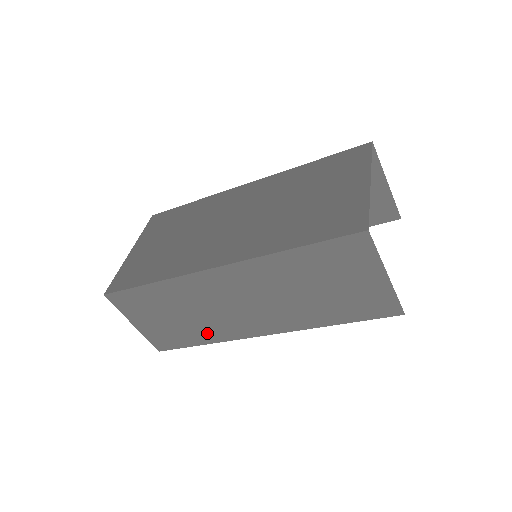
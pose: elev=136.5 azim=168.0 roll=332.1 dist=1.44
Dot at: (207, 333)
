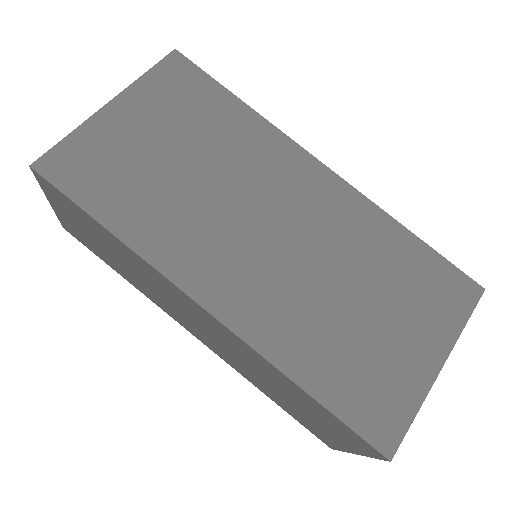
Dot at: (136, 283)
